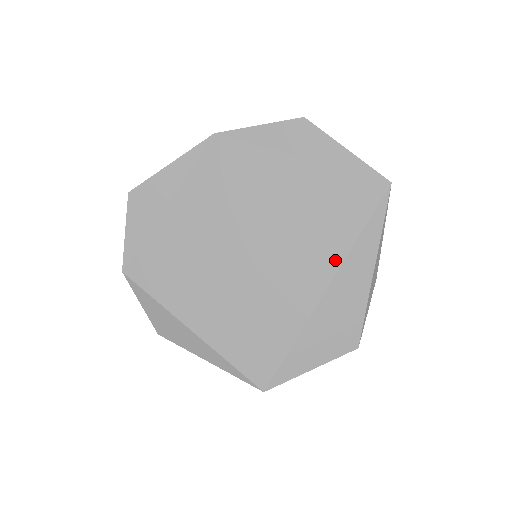
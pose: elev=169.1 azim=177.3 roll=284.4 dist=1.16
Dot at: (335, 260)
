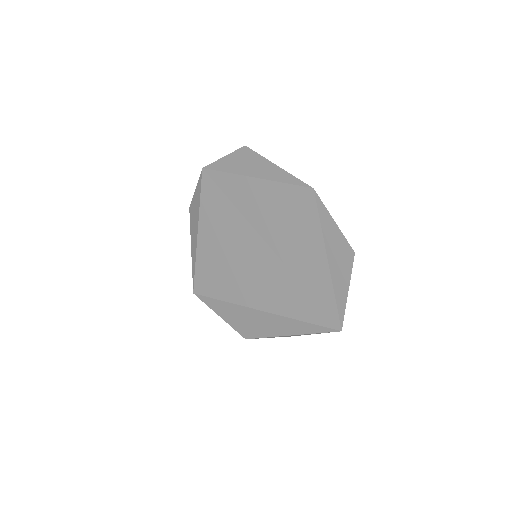
Dot at: (279, 310)
